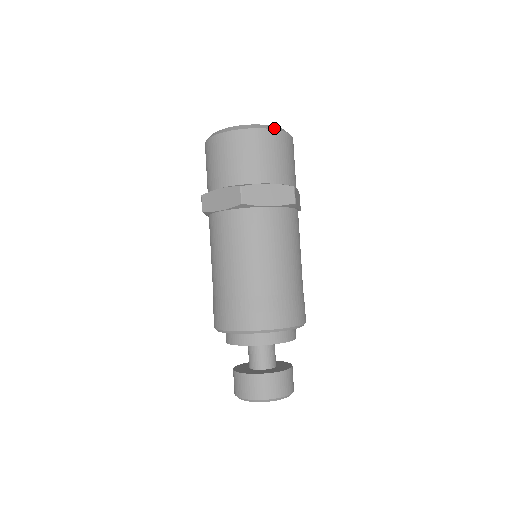
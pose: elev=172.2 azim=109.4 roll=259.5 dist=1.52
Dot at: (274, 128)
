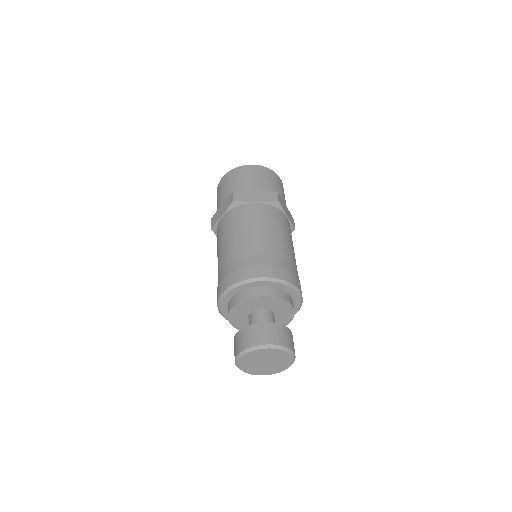
Dot at: (261, 166)
